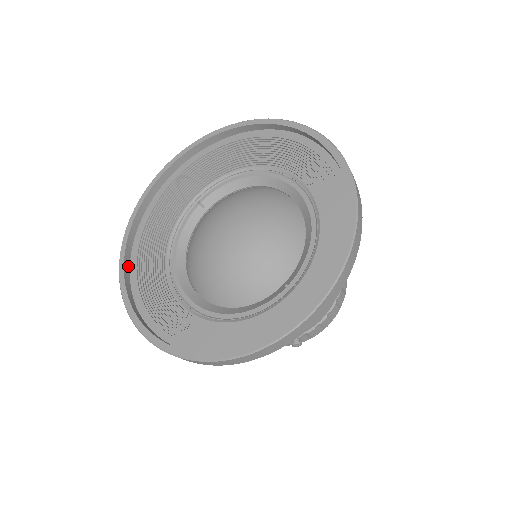
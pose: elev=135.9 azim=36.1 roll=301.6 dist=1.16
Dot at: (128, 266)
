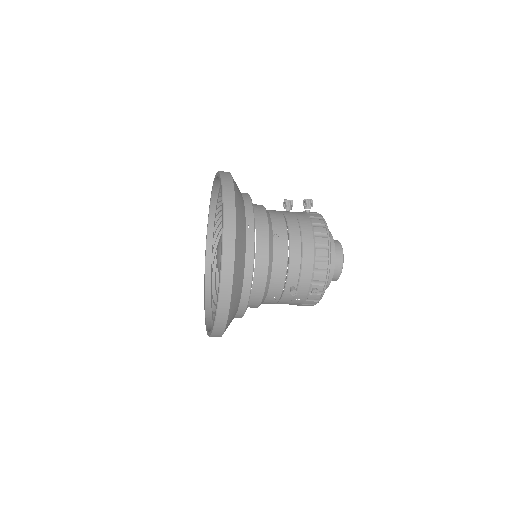
Dot at: (209, 307)
